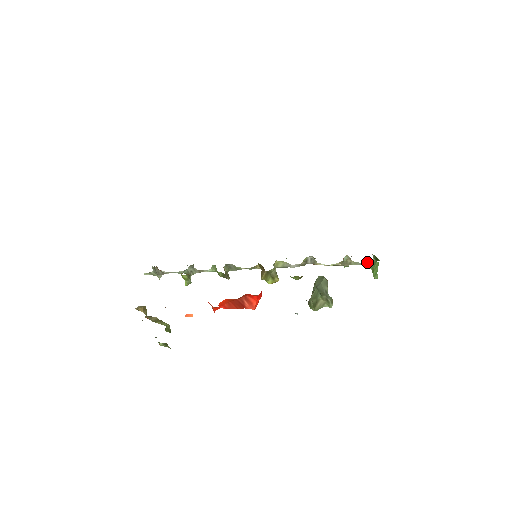
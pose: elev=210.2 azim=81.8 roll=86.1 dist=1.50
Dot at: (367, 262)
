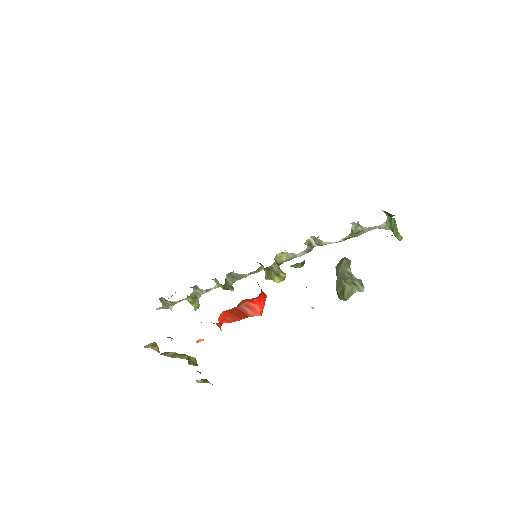
Dot at: occluded
